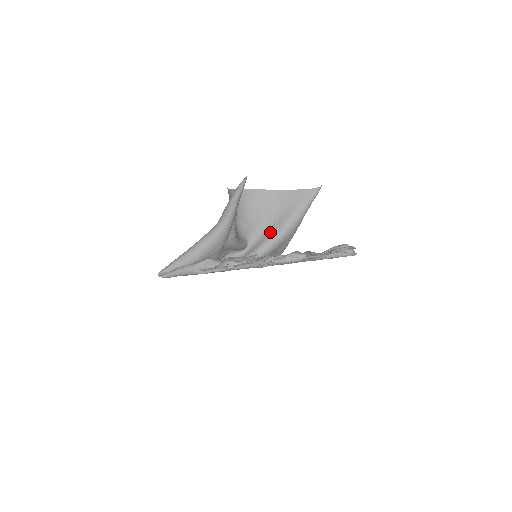
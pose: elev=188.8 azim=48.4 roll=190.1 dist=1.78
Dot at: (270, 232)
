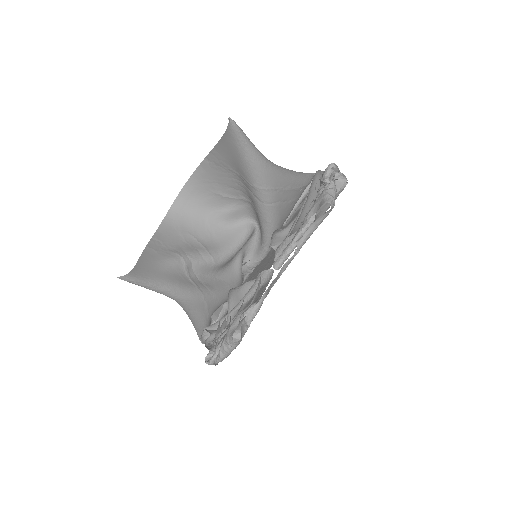
Dot at: (252, 202)
